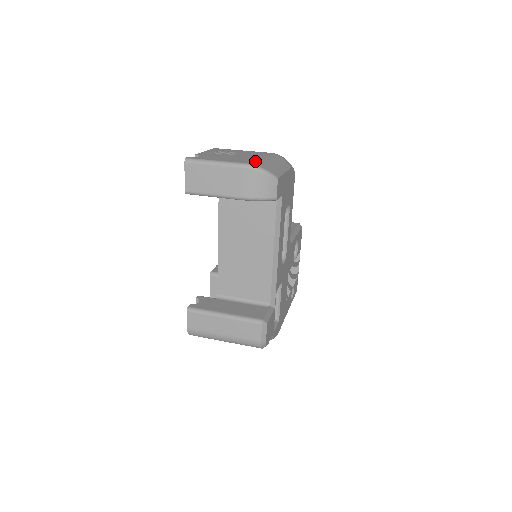
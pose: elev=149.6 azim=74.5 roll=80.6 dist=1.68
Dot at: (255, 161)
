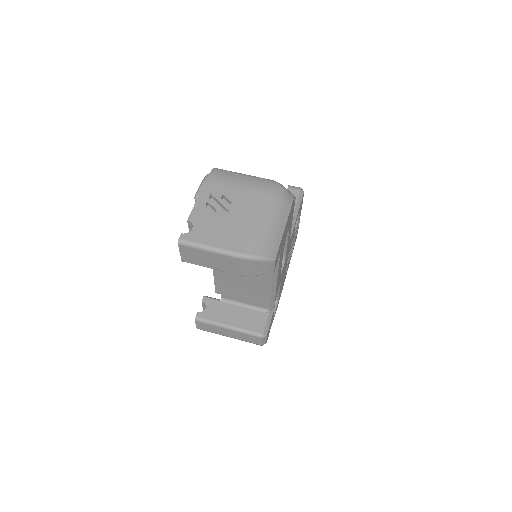
Dot at: (251, 240)
